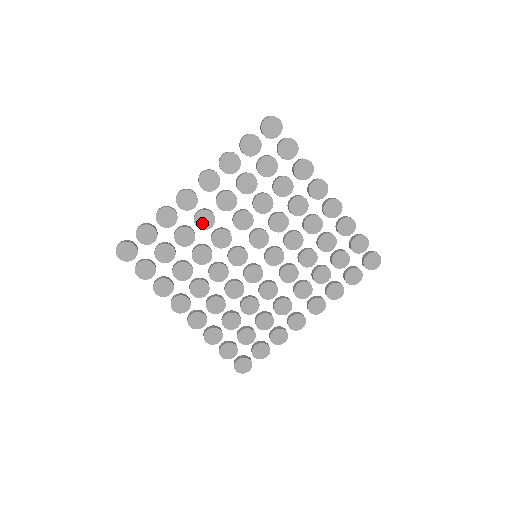
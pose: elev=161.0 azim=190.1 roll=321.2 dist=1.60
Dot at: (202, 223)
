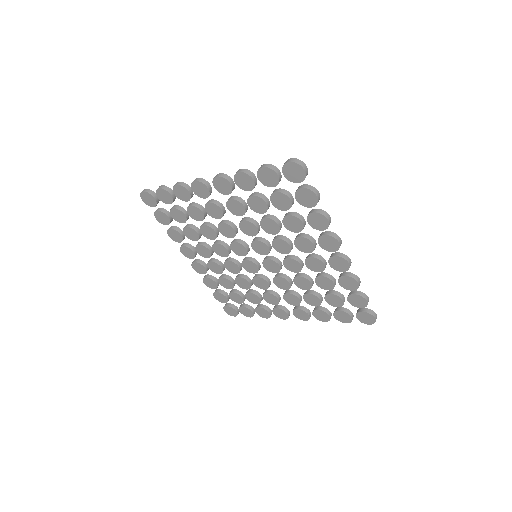
Dot at: (211, 212)
